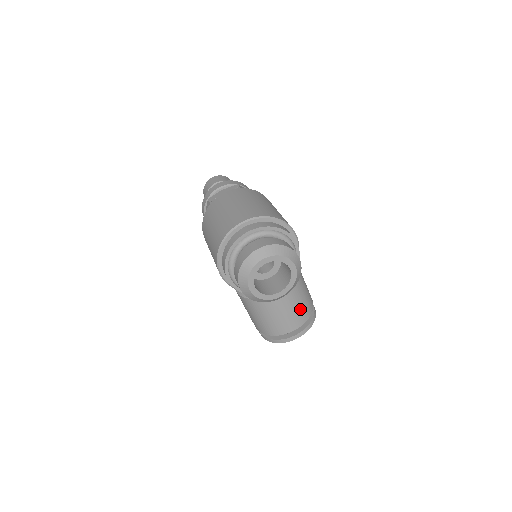
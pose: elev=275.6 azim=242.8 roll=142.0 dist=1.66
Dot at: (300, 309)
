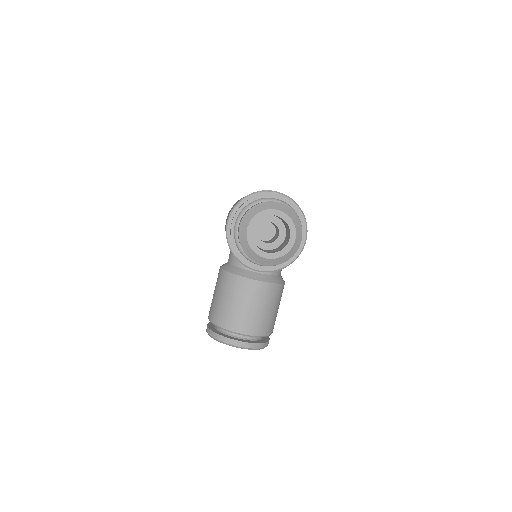
Dot at: (261, 318)
